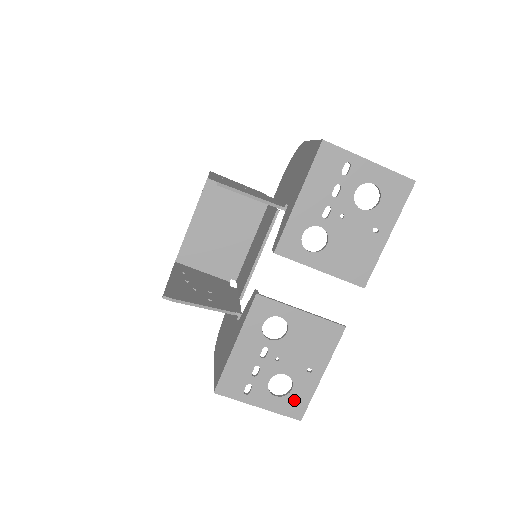
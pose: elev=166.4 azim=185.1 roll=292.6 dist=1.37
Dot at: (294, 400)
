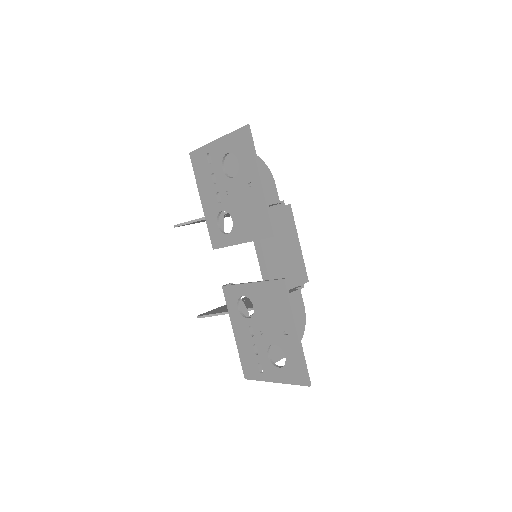
Dot at: (293, 367)
